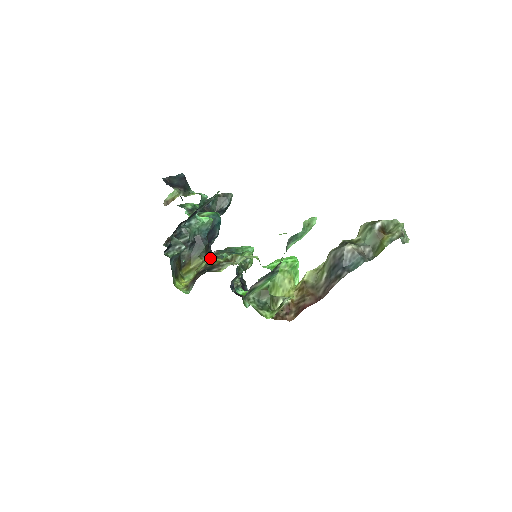
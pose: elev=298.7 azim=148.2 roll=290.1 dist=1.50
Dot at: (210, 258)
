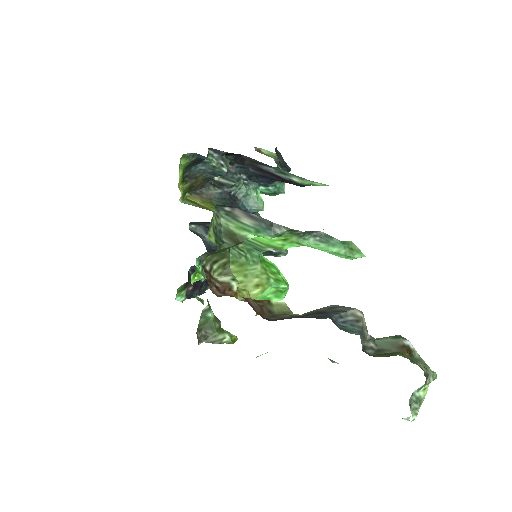
Dot at: occluded
